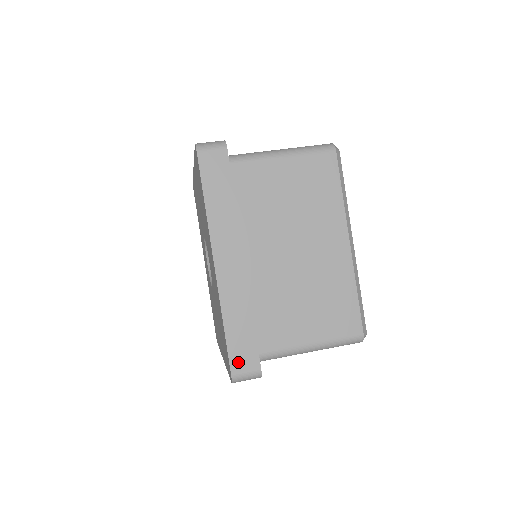
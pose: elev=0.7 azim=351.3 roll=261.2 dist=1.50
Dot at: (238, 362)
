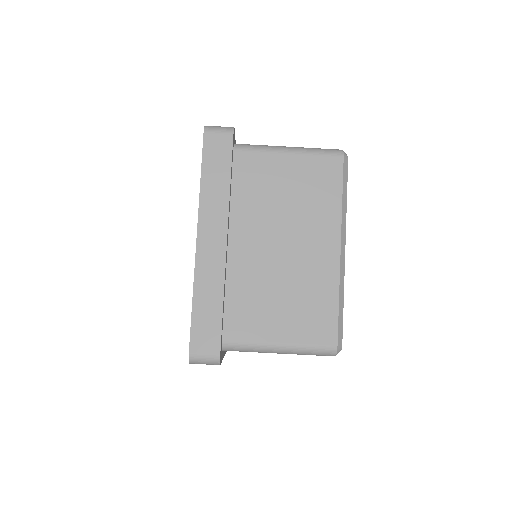
Dot at: (199, 342)
